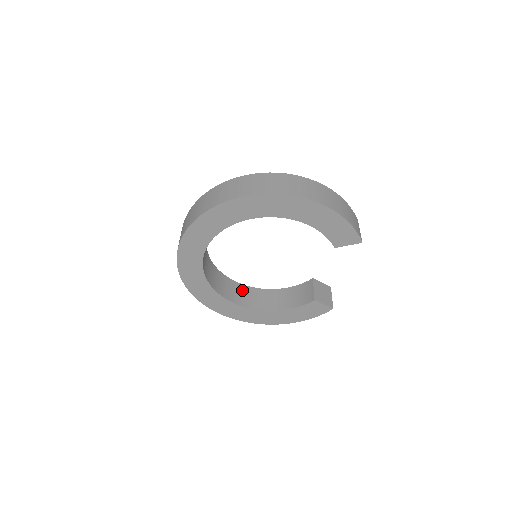
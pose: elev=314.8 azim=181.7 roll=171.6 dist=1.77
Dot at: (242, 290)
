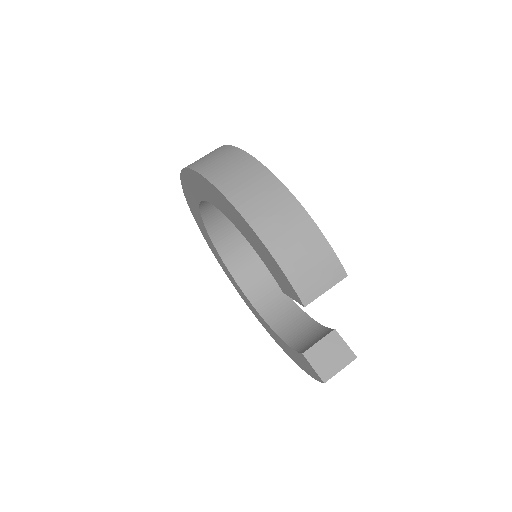
Dot at: (274, 292)
